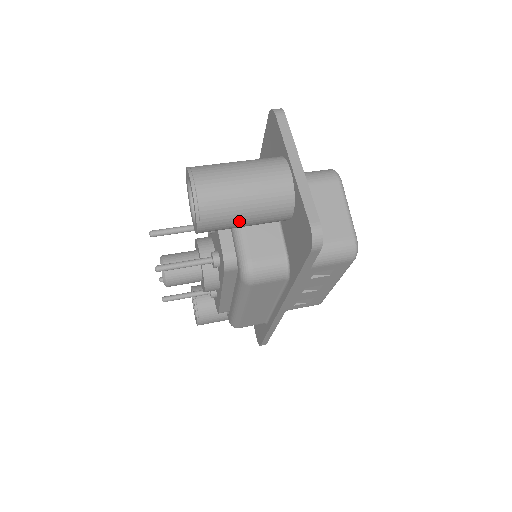
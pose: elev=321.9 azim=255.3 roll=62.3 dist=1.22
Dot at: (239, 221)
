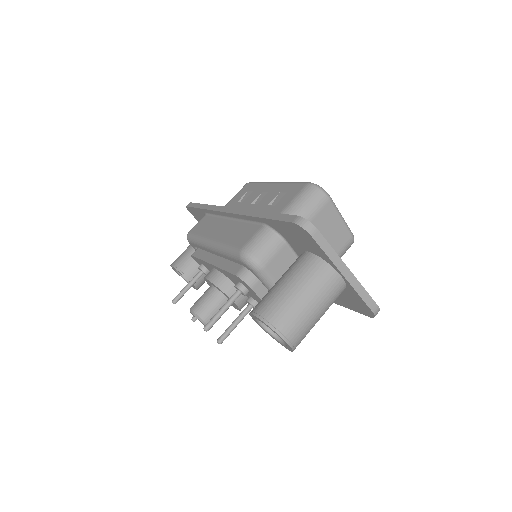
Dot at: occluded
